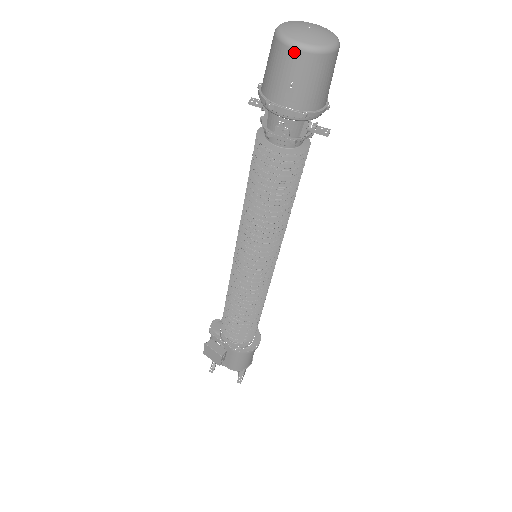
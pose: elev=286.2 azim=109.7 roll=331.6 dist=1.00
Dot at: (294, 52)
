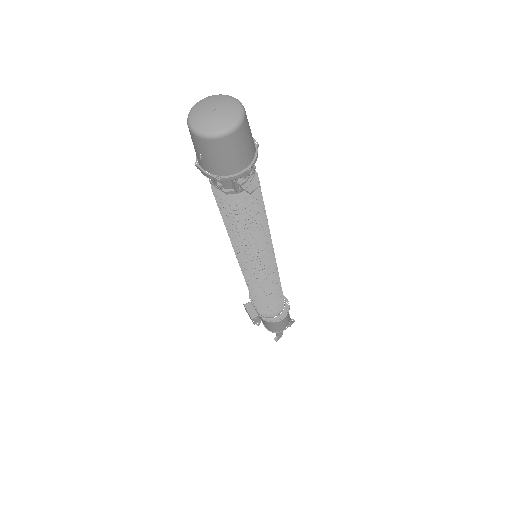
Dot at: (193, 135)
